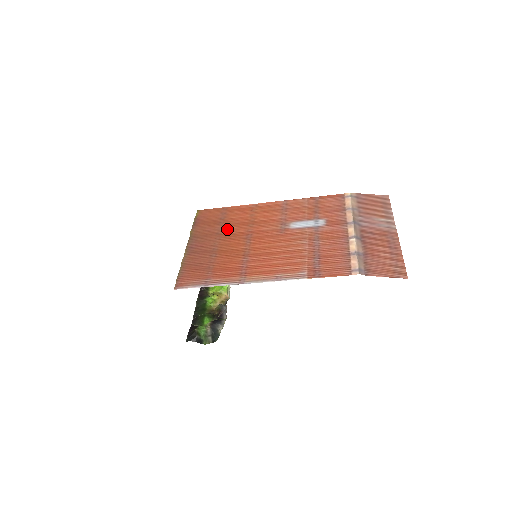
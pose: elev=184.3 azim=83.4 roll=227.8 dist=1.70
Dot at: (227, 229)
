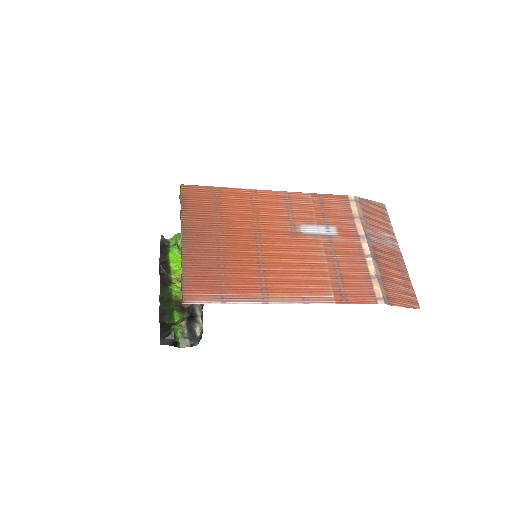
Dot at: (228, 221)
